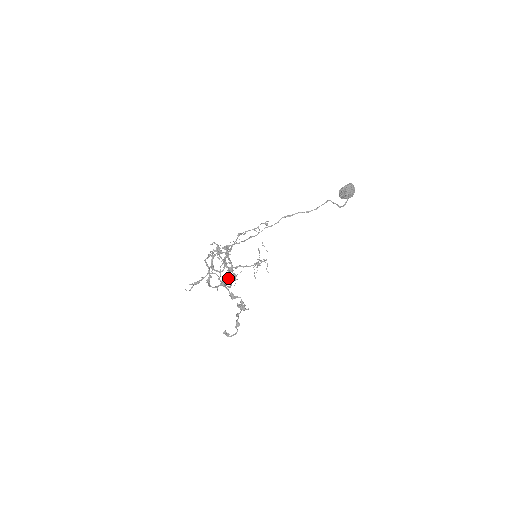
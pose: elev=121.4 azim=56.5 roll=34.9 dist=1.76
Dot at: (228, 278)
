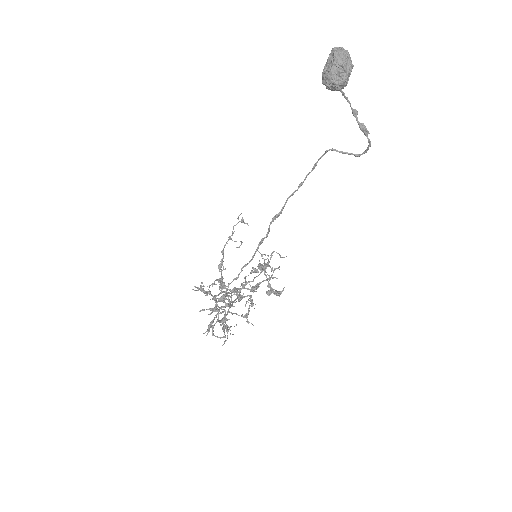
Dot at: (245, 304)
